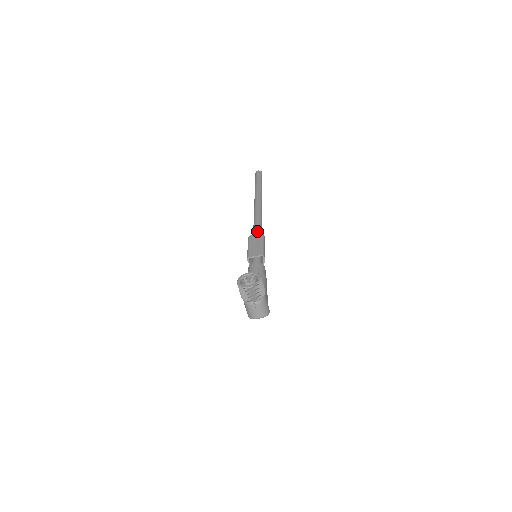
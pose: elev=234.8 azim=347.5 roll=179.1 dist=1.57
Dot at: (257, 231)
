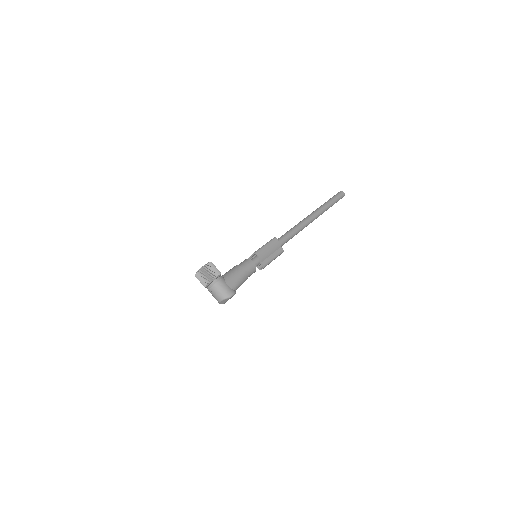
Dot at: (279, 238)
